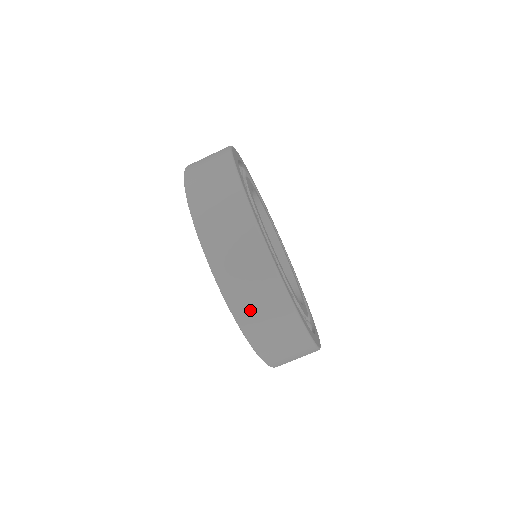
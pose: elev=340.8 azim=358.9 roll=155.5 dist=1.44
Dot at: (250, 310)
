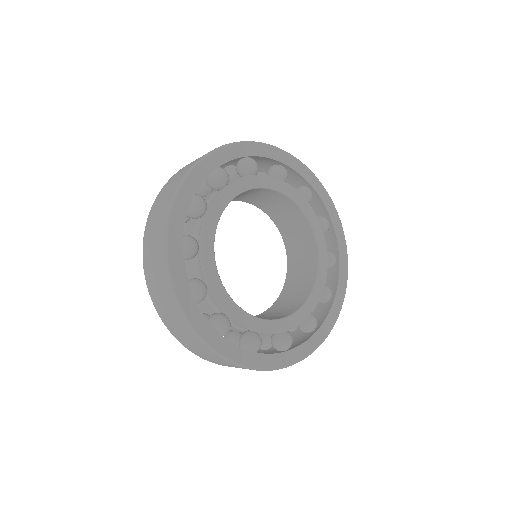
Dot at: (151, 226)
